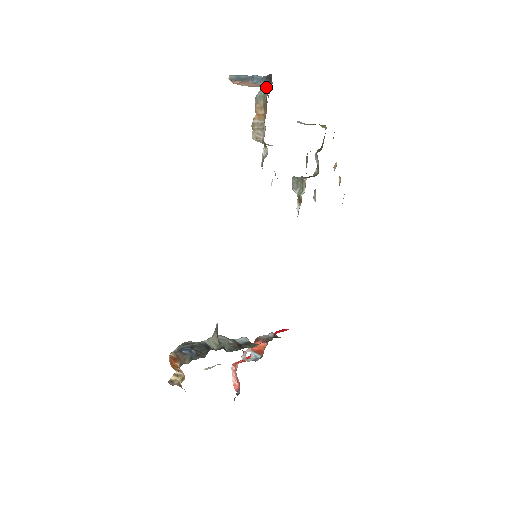
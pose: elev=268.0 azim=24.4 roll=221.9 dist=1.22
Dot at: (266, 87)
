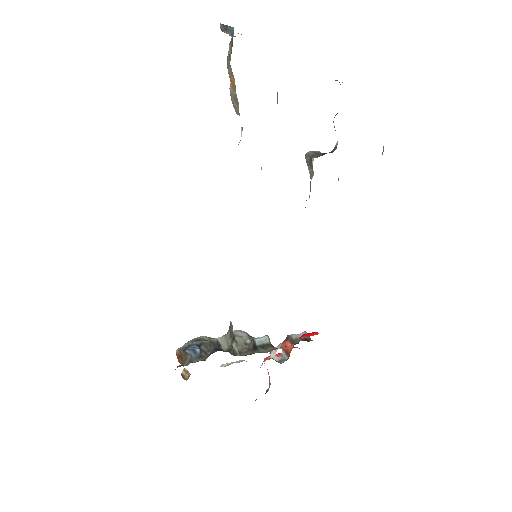
Dot at: (231, 45)
